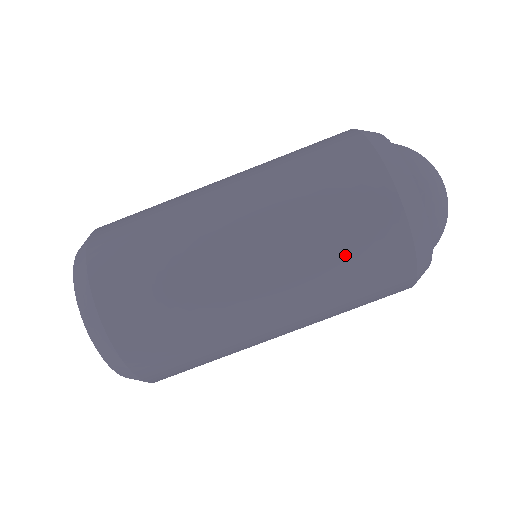
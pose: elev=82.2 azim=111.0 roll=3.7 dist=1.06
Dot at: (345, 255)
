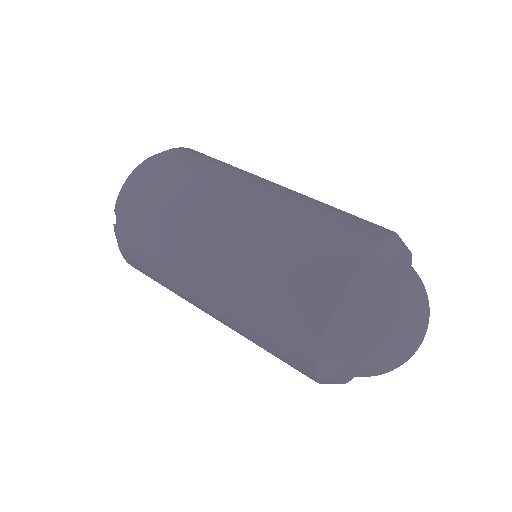
Dot at: (327, 214)
